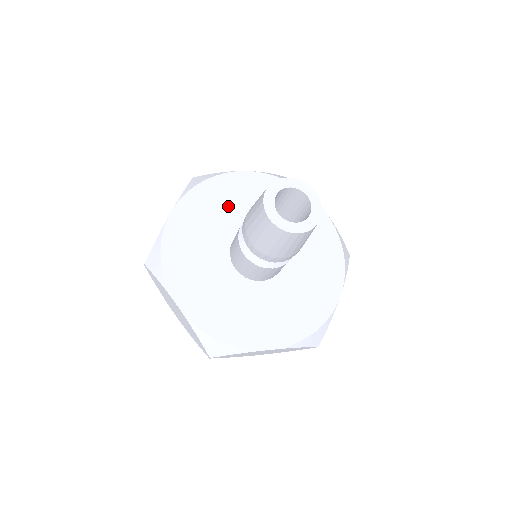
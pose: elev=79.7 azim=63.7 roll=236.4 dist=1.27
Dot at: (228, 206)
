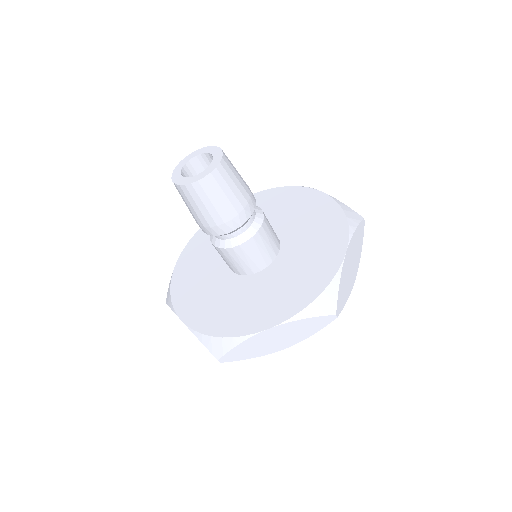
Dot at: (278, 210)
